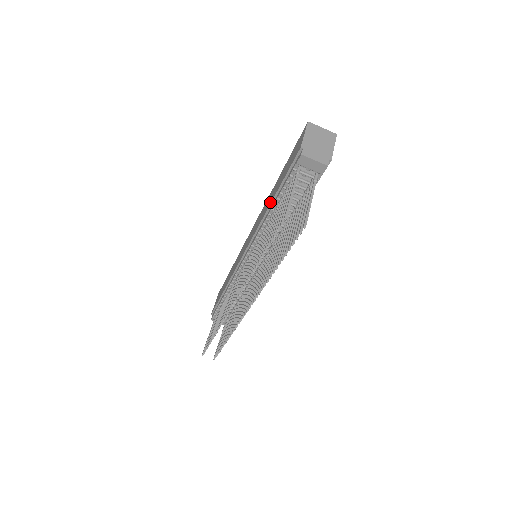
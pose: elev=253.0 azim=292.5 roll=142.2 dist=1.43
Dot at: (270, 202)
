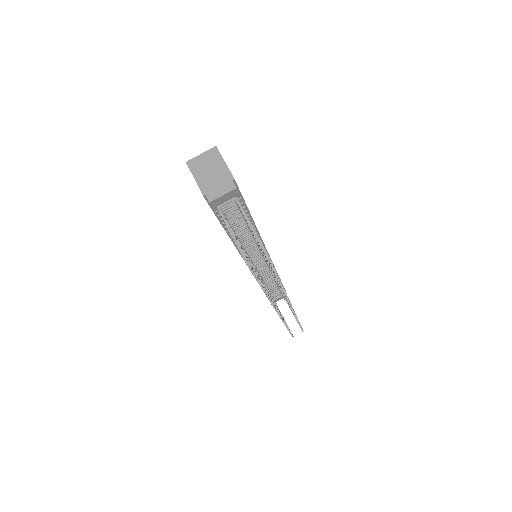
Dot at: occluded
